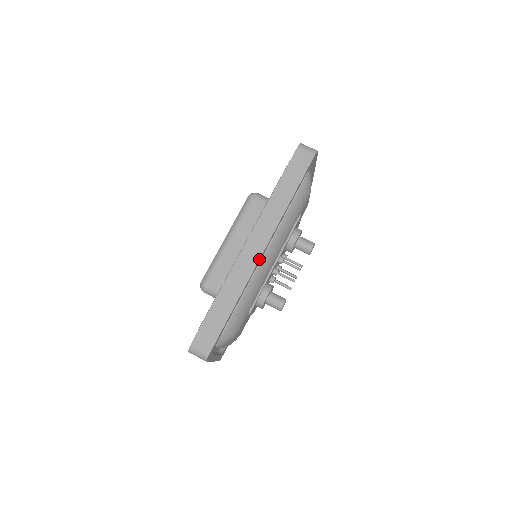
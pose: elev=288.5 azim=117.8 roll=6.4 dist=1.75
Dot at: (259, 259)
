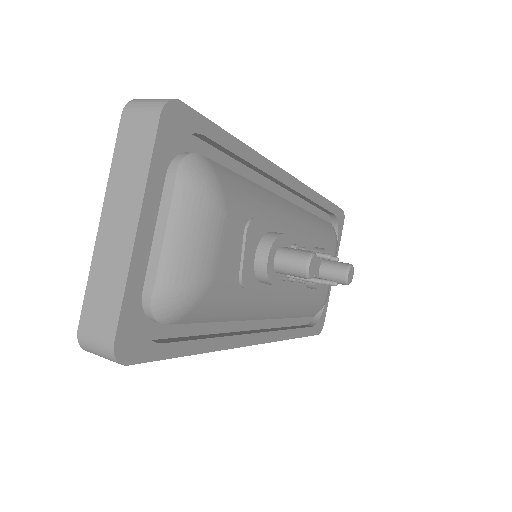
Dot at: (283, 170)
